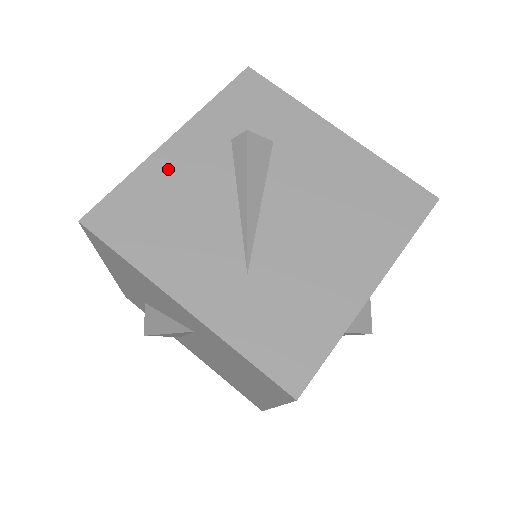
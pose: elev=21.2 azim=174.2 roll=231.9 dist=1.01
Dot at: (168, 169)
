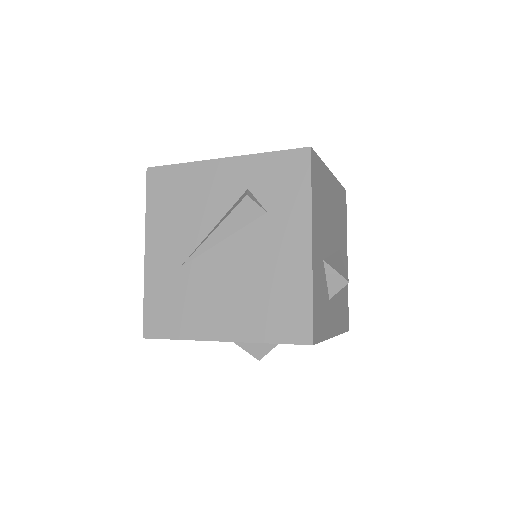
Dot at: (203, 177)
